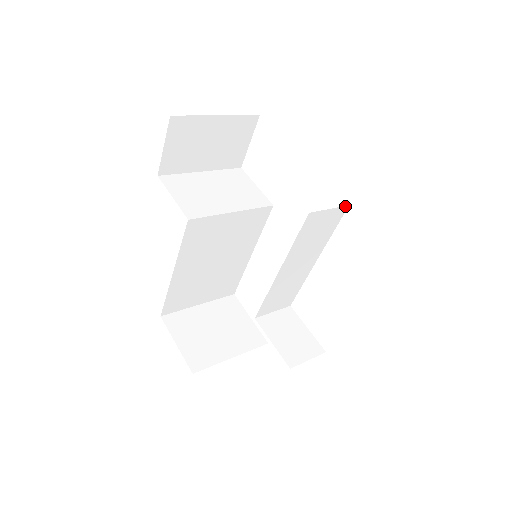
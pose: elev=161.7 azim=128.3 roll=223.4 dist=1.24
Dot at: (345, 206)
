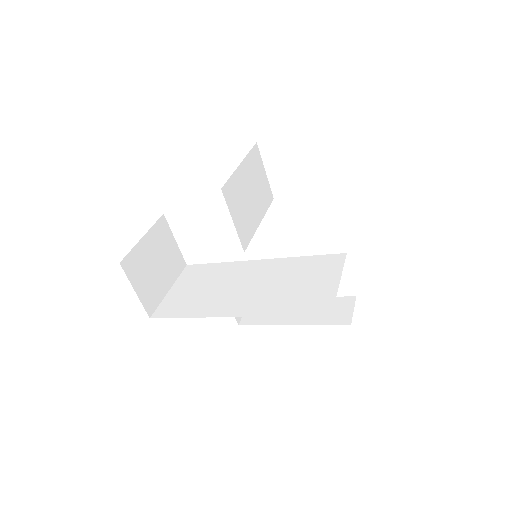
Dot at: occluded
